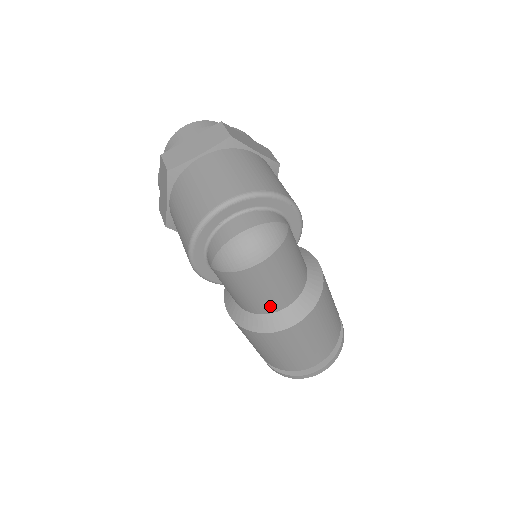
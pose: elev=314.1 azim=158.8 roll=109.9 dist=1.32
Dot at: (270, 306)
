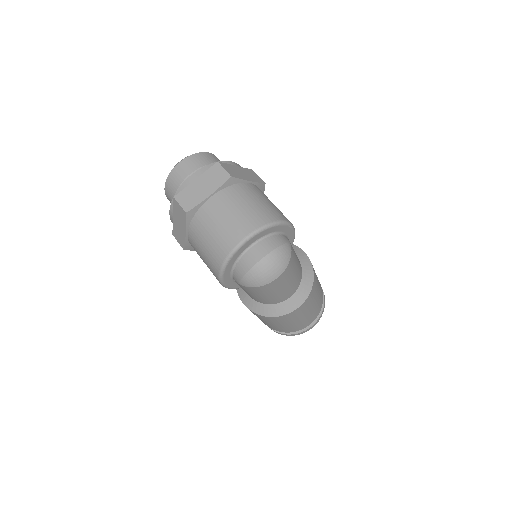
Dot at: (281, 298)
